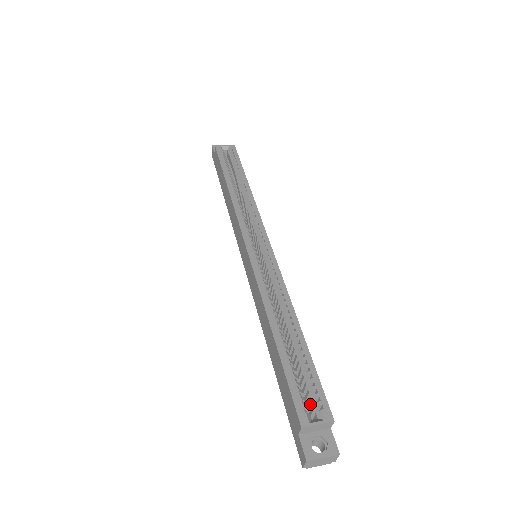
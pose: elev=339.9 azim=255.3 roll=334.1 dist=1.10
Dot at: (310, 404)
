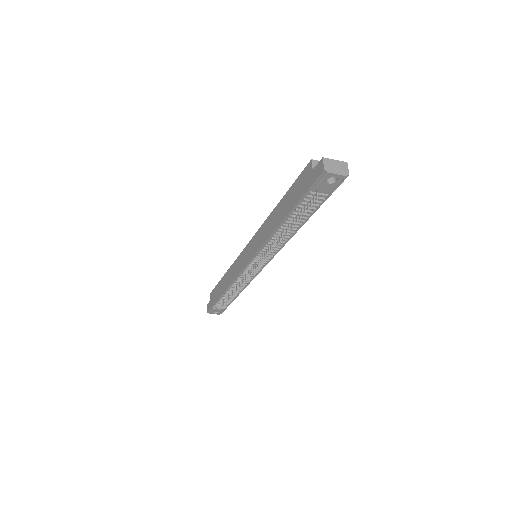
Dot at: occluded
